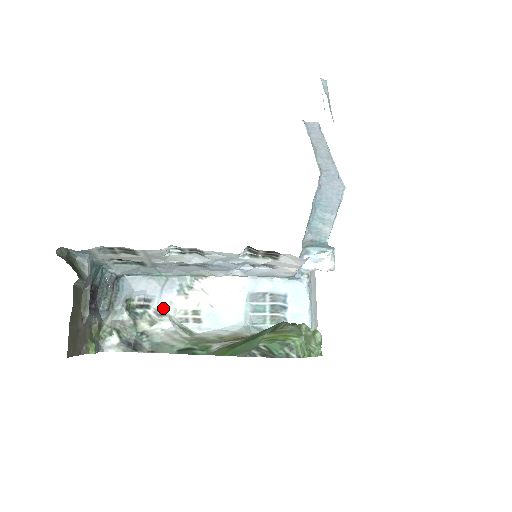
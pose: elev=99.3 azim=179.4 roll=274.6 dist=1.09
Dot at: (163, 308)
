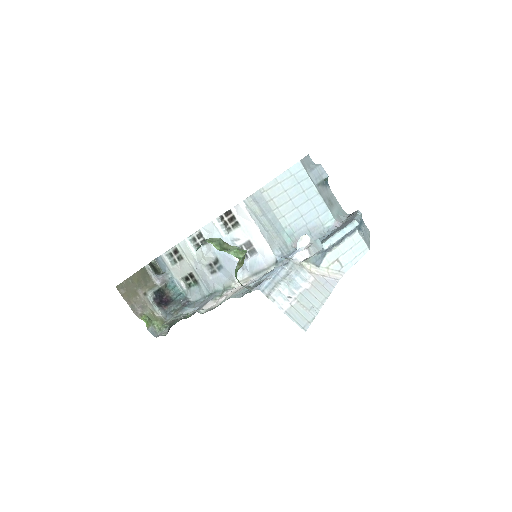
Dot at: occluded
